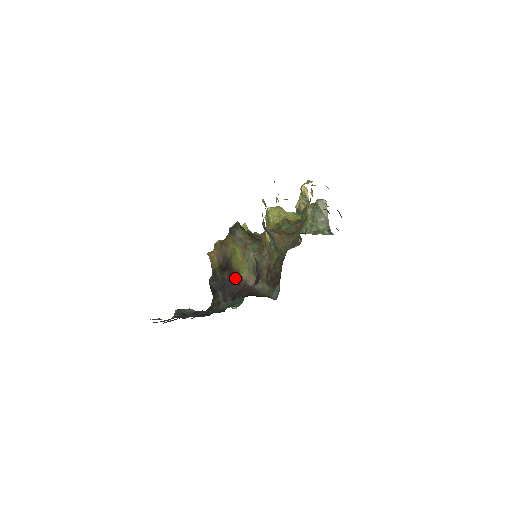
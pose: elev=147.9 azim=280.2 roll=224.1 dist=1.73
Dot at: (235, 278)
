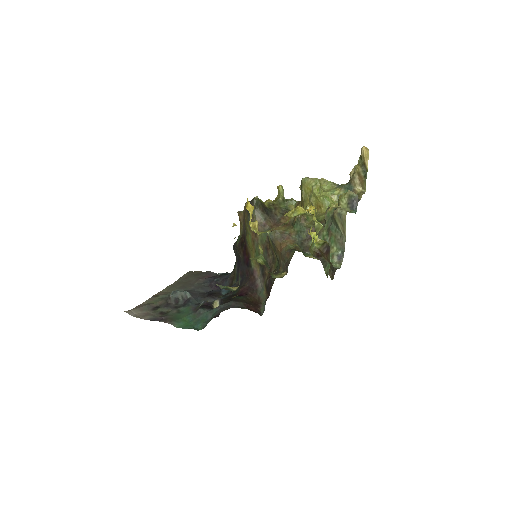
Dot at: (247, 260)
